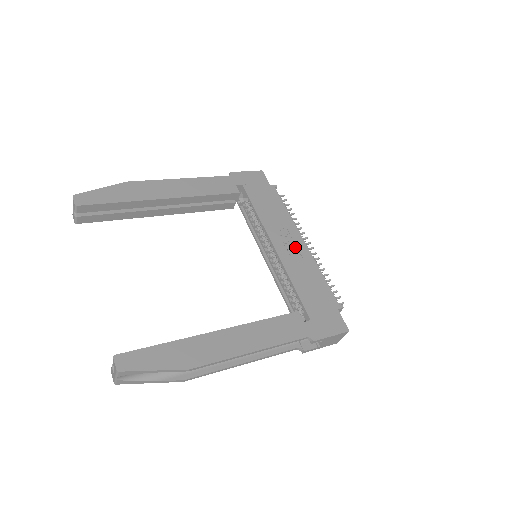
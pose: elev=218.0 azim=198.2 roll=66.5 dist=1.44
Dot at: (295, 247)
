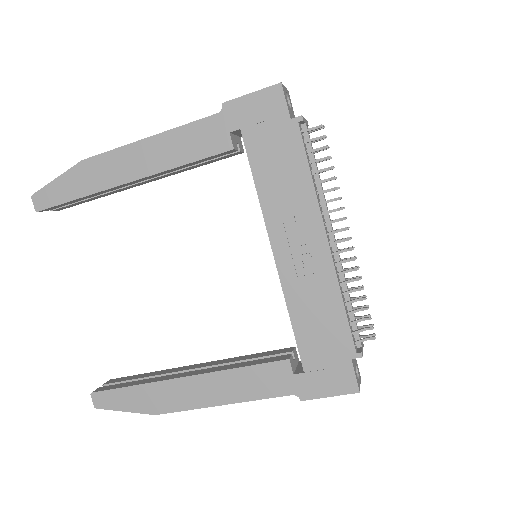
Dot at: (309, 251)
